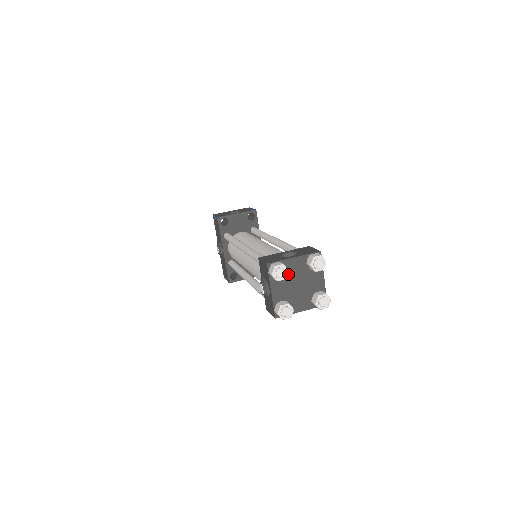
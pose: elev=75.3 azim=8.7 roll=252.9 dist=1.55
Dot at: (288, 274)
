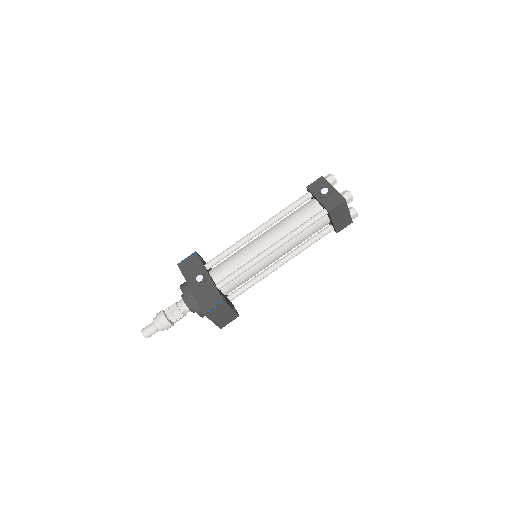
Dot at: occluded
